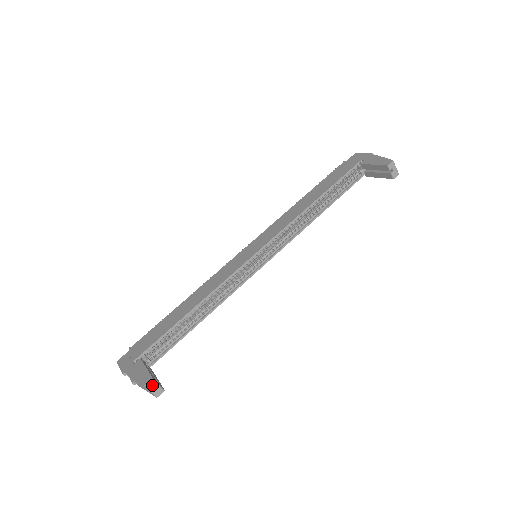
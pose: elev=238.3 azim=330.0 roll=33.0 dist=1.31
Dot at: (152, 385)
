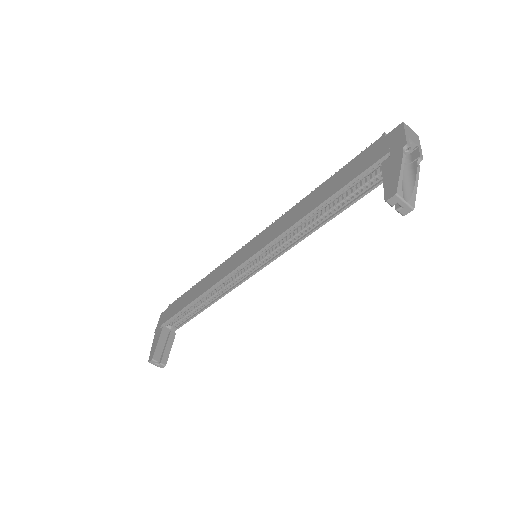
Dot at: (154, 362)
